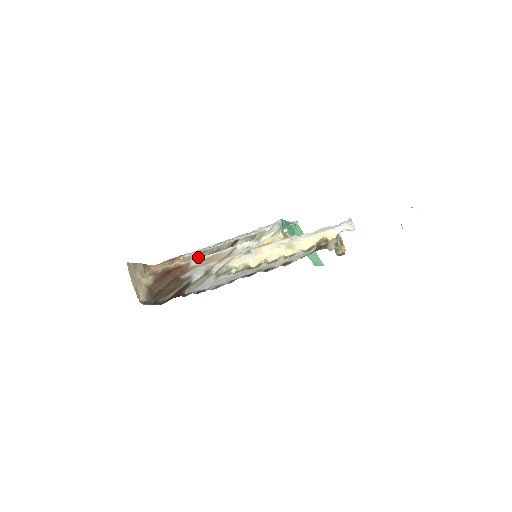
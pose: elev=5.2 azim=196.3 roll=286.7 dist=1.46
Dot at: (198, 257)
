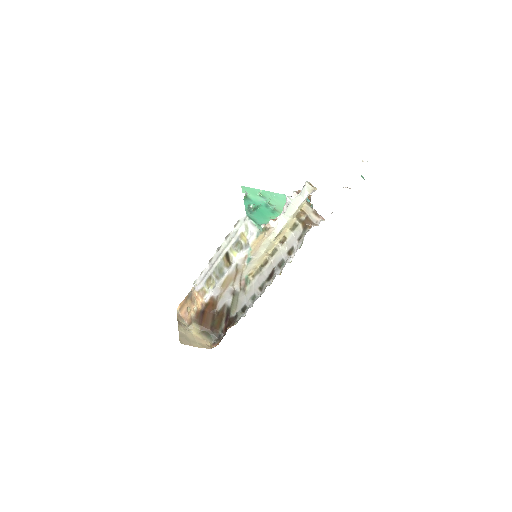
Dot at: (211, 287)
